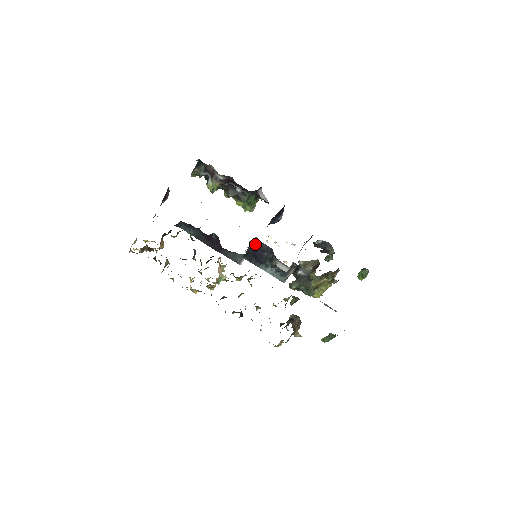
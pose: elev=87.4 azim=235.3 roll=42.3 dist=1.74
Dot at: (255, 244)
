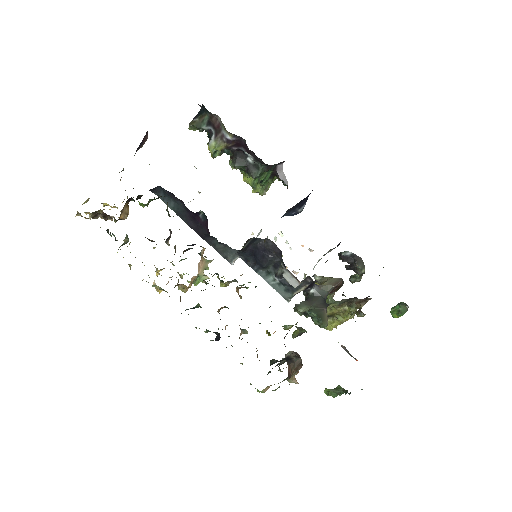
Dot at: (258, 238)
